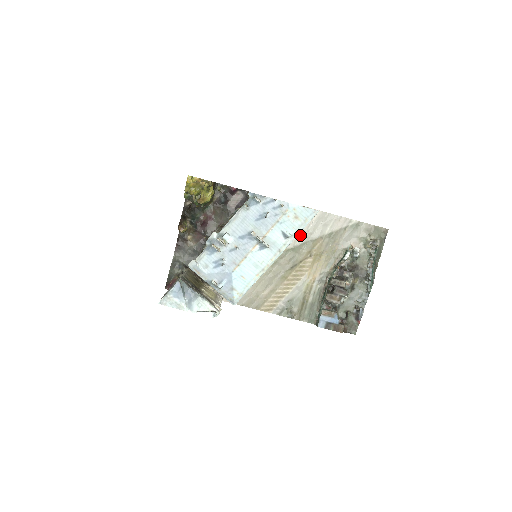
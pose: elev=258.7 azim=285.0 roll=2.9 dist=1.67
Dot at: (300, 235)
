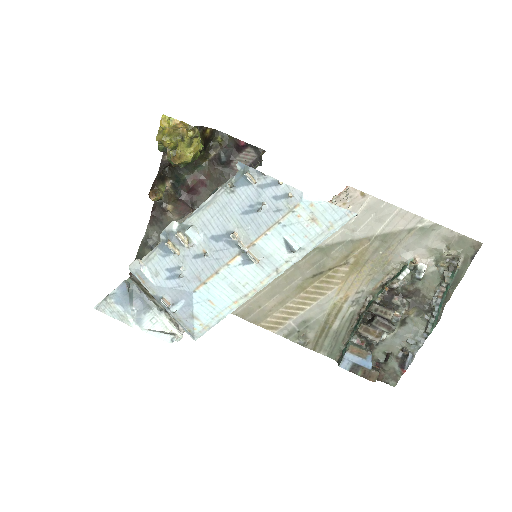
Dot at: occluded
